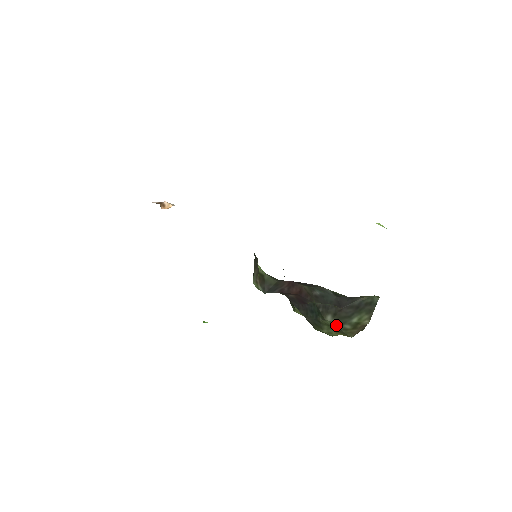
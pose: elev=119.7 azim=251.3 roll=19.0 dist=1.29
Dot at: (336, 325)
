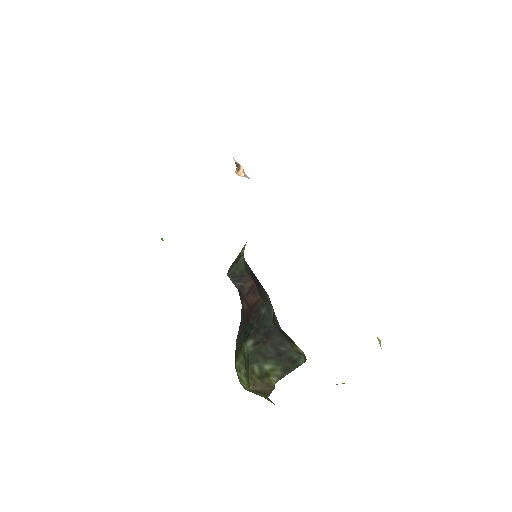
Dot at: (249, 357)
